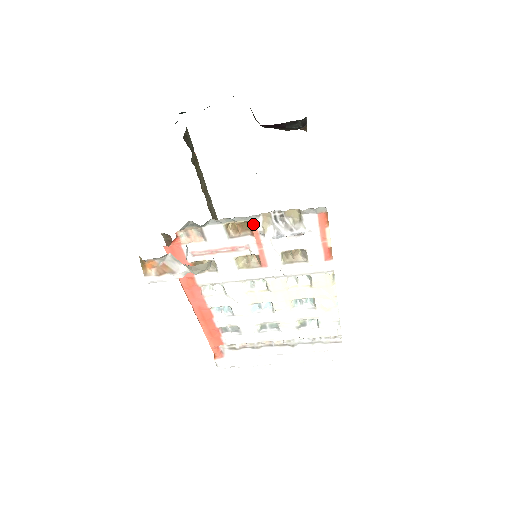
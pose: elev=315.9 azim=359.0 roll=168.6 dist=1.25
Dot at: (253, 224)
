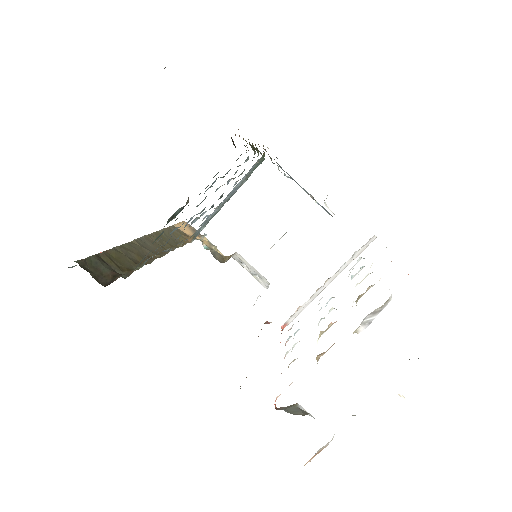
Dot at: occluded
